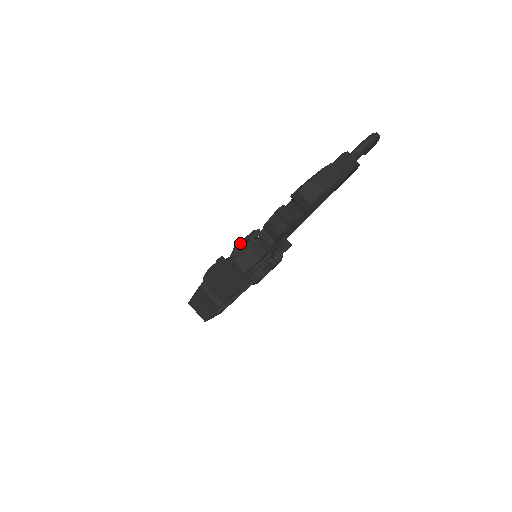
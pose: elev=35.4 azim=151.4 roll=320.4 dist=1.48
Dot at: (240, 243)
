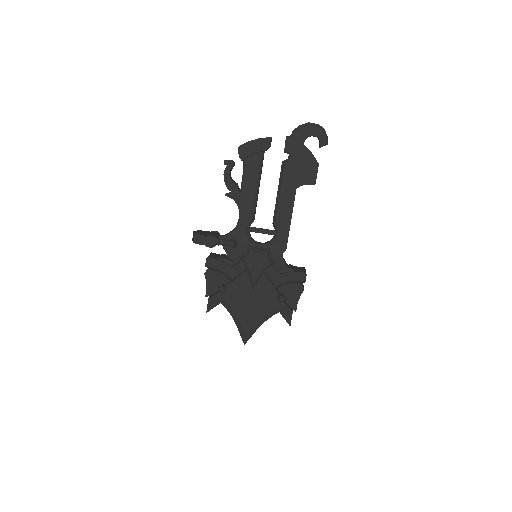
Dot at: occluded
